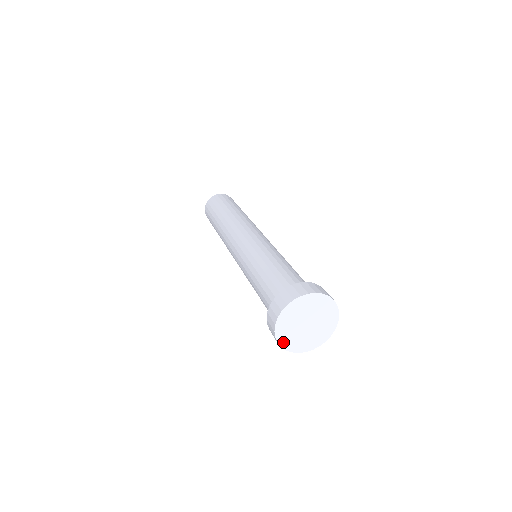
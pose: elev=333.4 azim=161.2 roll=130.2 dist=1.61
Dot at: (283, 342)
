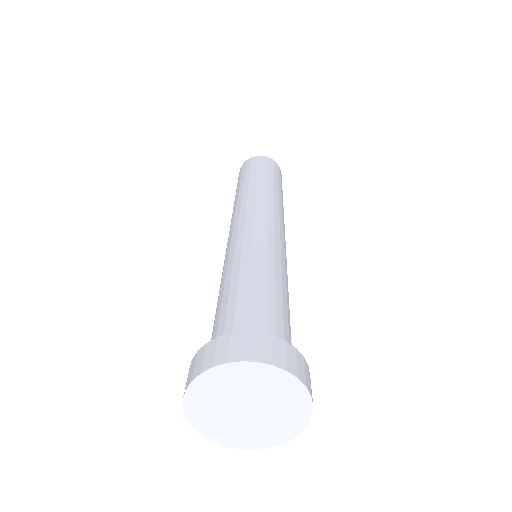
Dot at: (222, 439)
